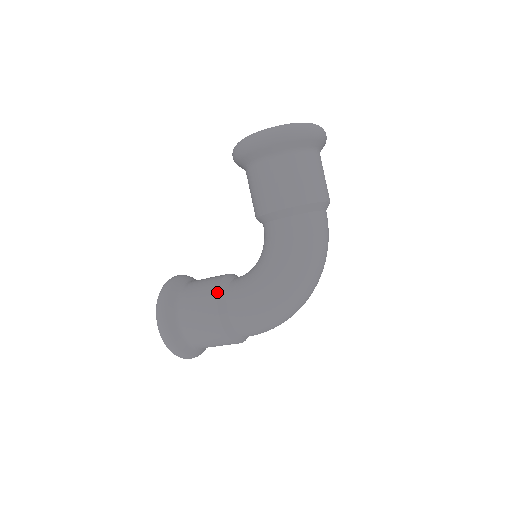
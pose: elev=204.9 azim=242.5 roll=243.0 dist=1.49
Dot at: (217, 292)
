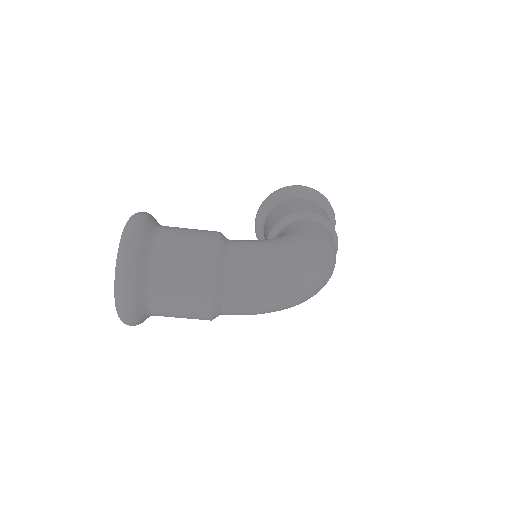
Dot at: occluded
